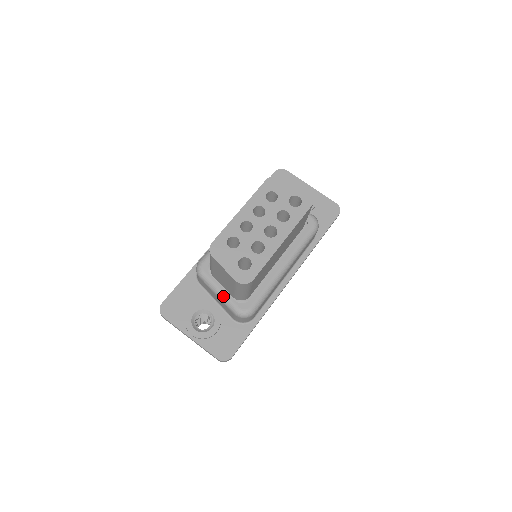
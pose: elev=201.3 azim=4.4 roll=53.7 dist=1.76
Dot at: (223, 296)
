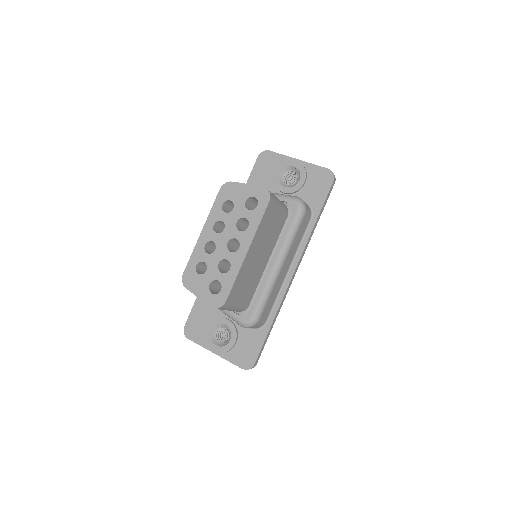
Dot at: (225, 311)
